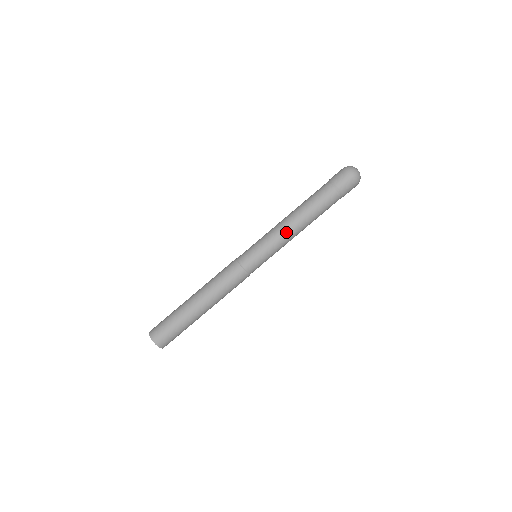
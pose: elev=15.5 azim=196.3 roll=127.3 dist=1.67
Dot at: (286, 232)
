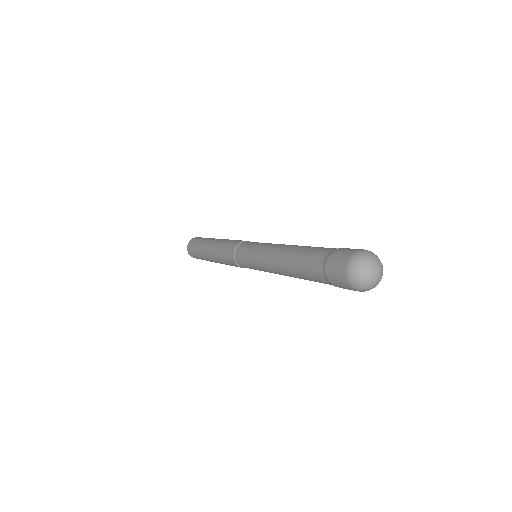
Dot at: (268, 264)
